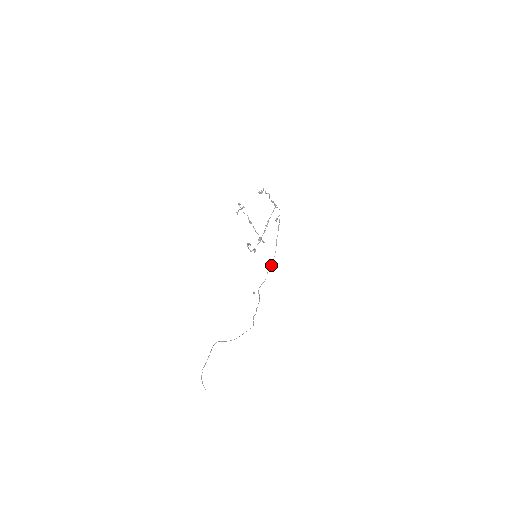
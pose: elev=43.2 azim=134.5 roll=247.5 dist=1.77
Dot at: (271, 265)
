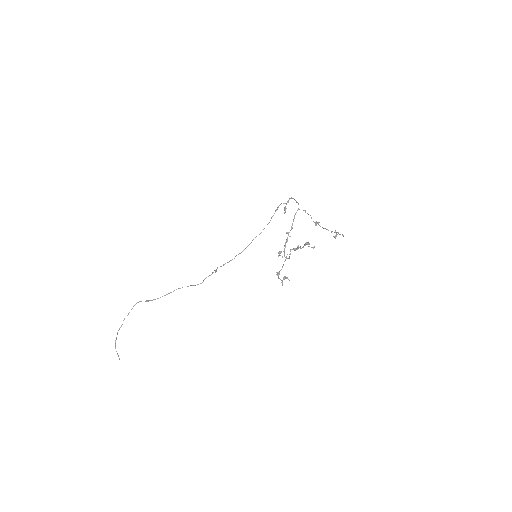
Dot at: occluded
